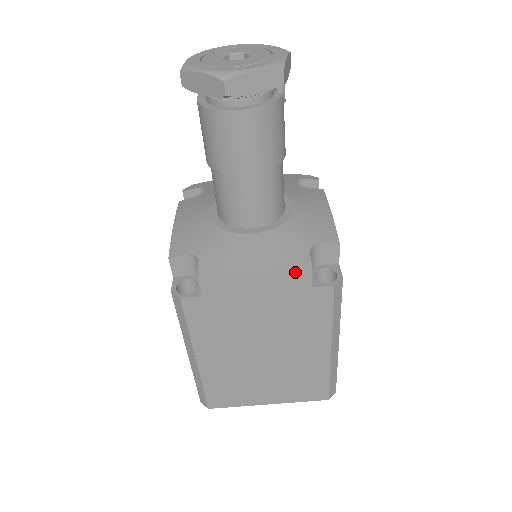
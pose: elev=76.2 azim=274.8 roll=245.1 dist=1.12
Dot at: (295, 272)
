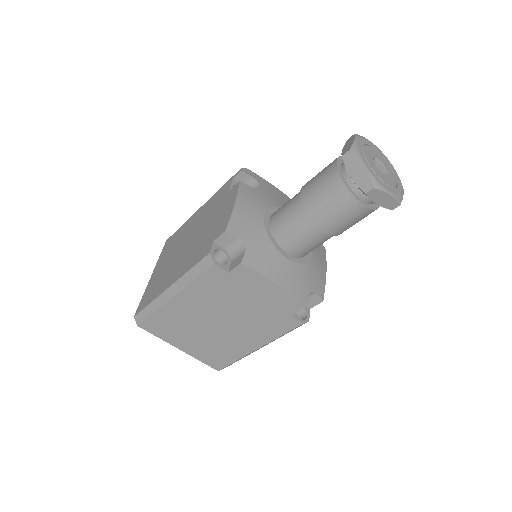
Dot at: (294, 303)
